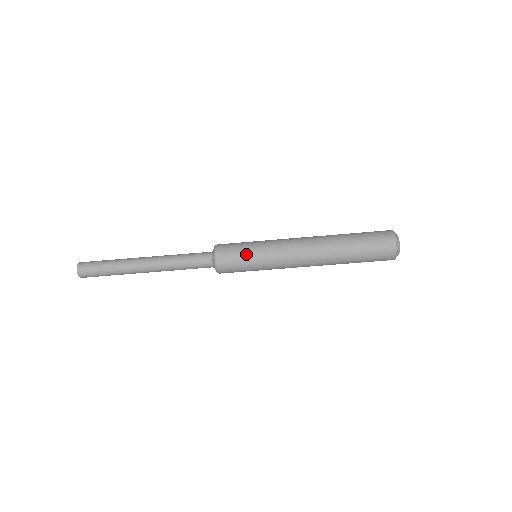
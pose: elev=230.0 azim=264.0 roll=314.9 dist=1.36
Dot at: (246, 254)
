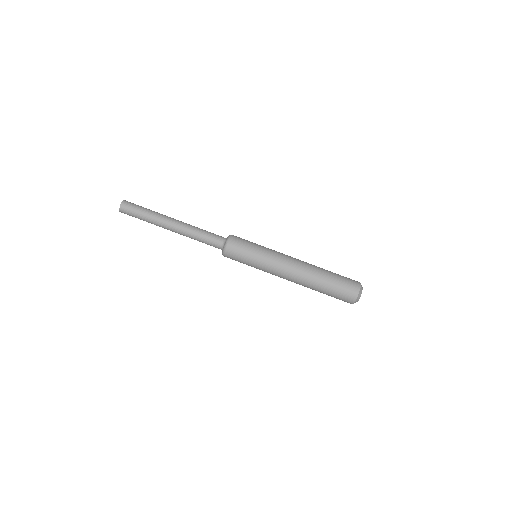
Dot at: (253, 243)
